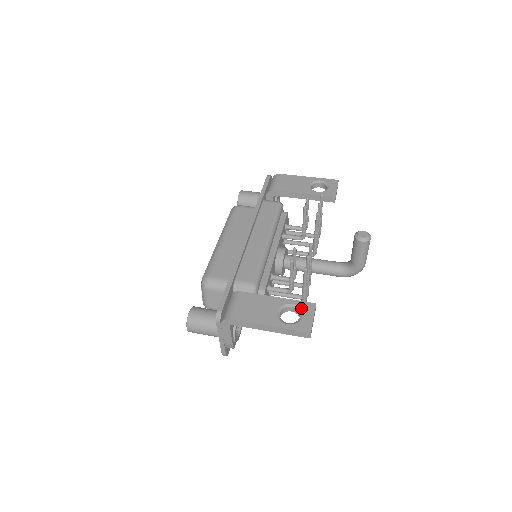
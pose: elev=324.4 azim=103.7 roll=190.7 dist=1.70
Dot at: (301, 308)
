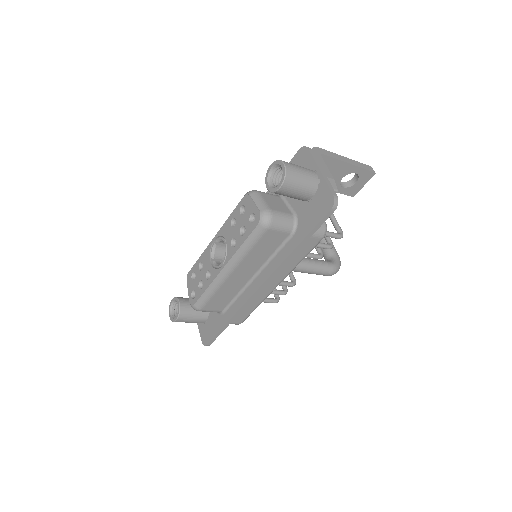
Dot at: (346, 182)
